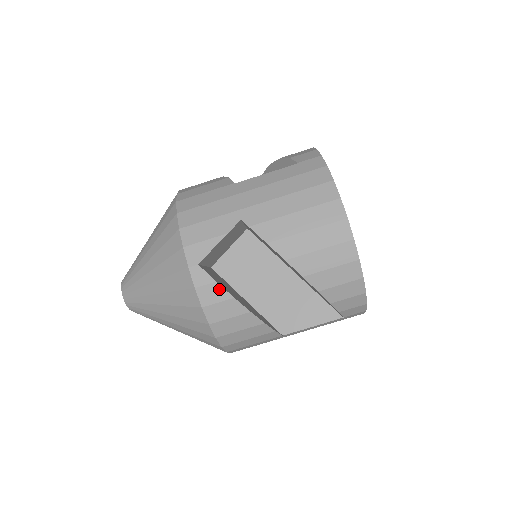
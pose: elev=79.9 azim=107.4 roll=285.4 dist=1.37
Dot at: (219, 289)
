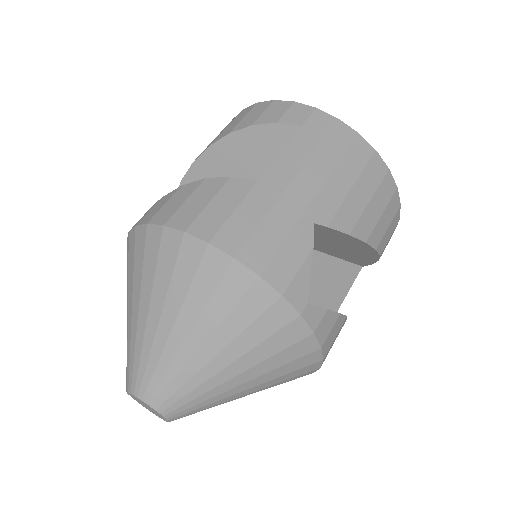
Dot at: occluded
